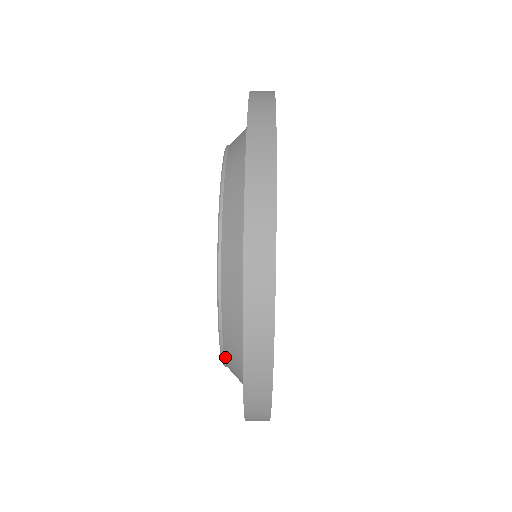
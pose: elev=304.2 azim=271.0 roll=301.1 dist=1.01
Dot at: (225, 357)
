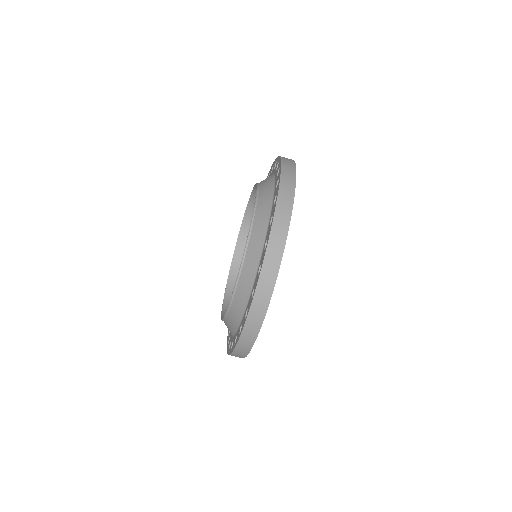
Dot at: (225, 304)
